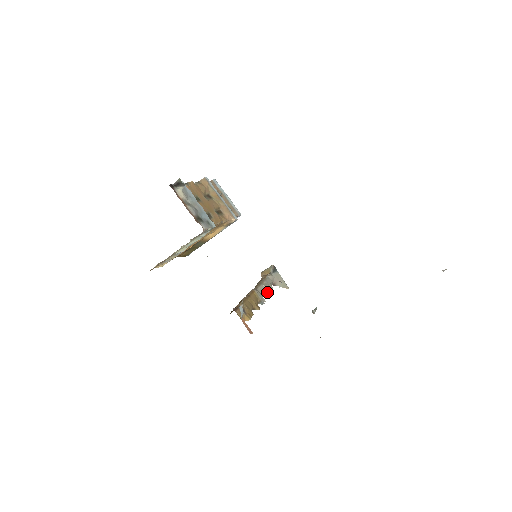
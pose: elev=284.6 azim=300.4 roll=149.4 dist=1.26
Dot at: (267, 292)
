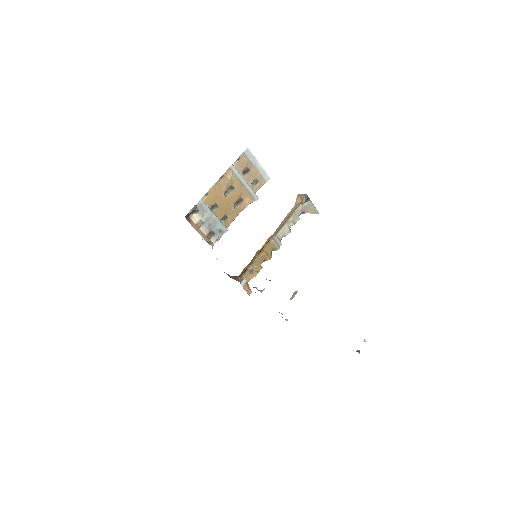
Dot at: (289, 231)
